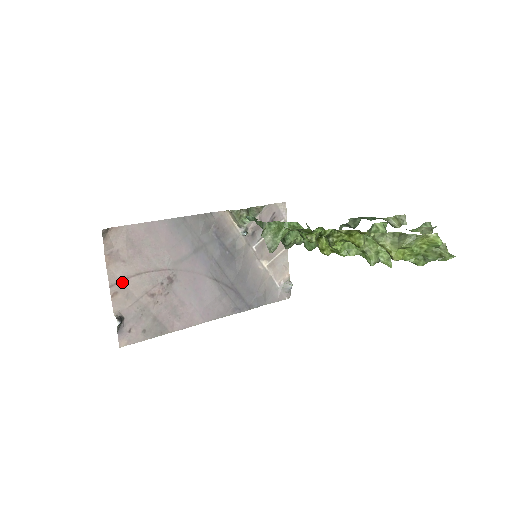
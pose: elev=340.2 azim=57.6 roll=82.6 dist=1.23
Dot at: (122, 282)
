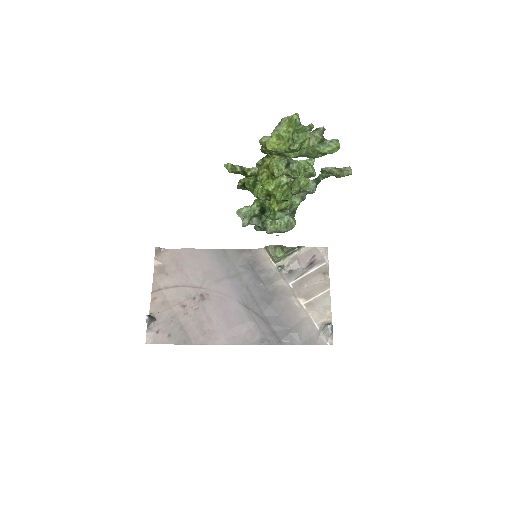
Dot at: (162, 290)
